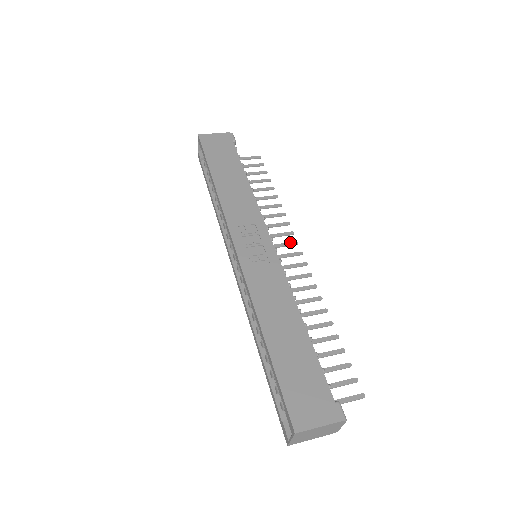
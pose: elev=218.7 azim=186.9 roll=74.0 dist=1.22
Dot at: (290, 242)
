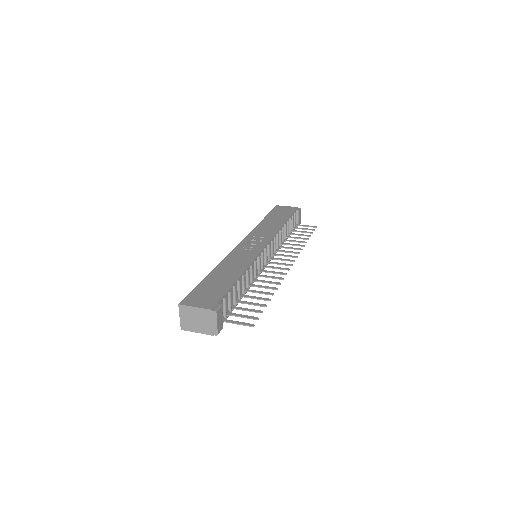
Dot at: (289, 259)
